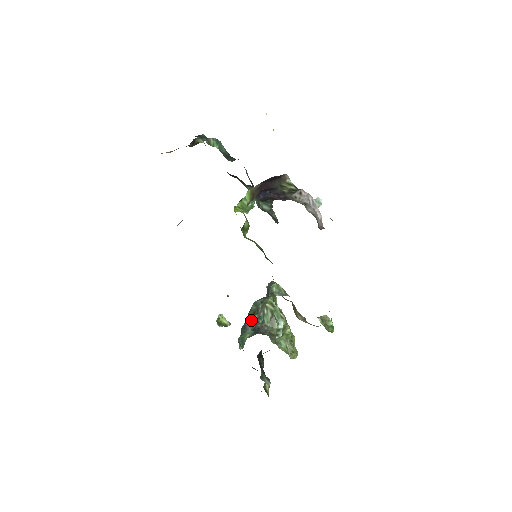
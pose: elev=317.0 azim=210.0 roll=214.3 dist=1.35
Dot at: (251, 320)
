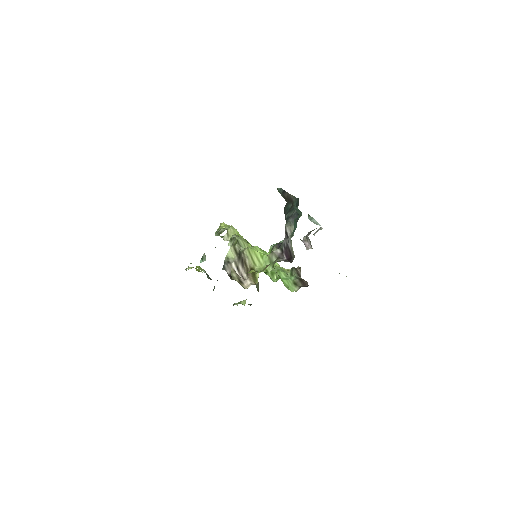
Dot at: occluded
